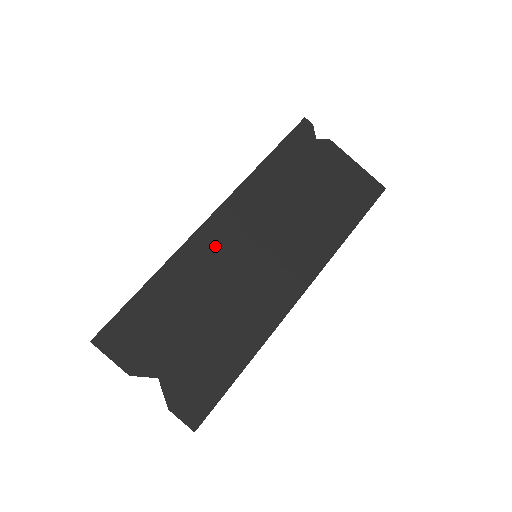
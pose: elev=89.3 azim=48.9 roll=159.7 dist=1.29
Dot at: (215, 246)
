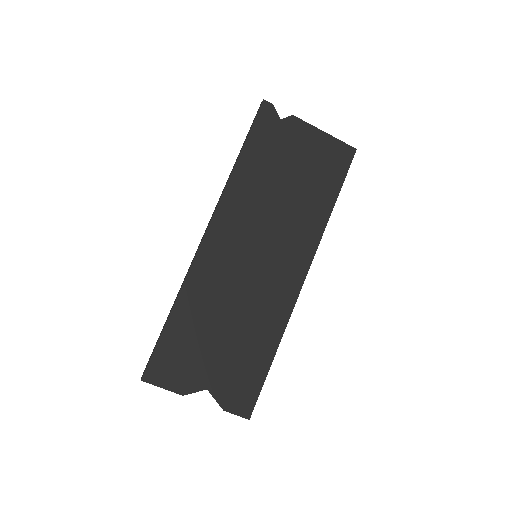
Dot at: (218, 261)
